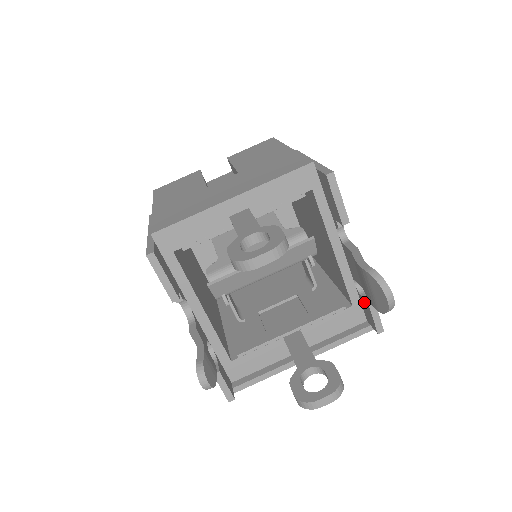
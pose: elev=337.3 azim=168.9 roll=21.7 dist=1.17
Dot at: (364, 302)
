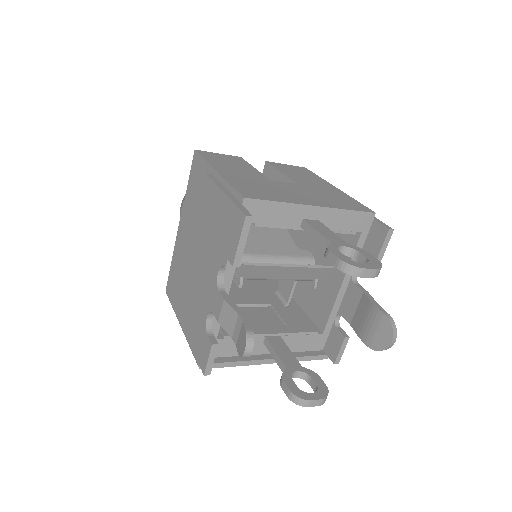
Dot at: (338, 335)
